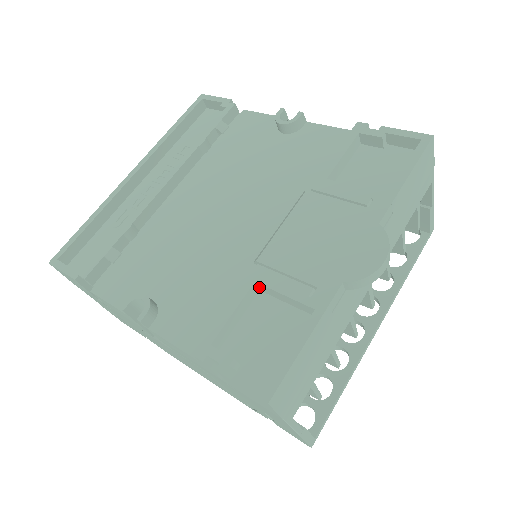
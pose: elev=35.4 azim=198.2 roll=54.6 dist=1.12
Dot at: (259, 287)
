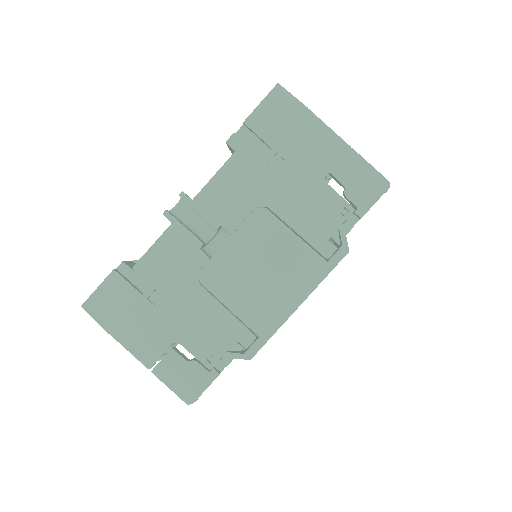
Dot at: occluded
